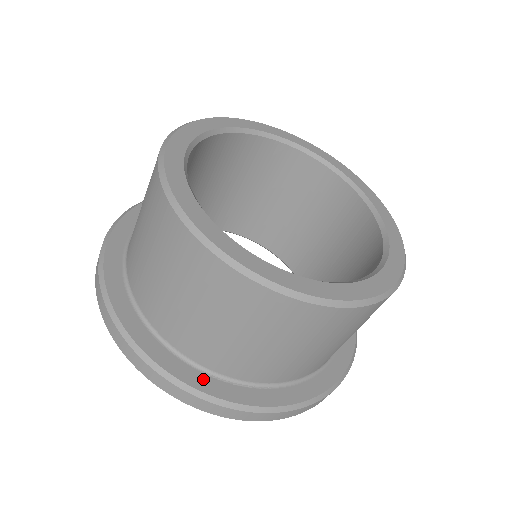
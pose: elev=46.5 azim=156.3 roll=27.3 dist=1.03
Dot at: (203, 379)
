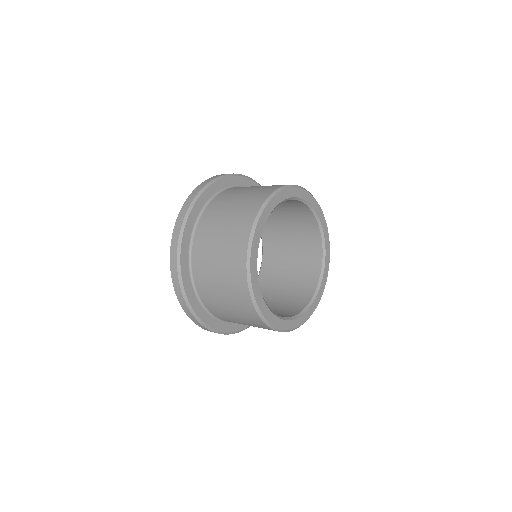
Dot at: (231, 326)
